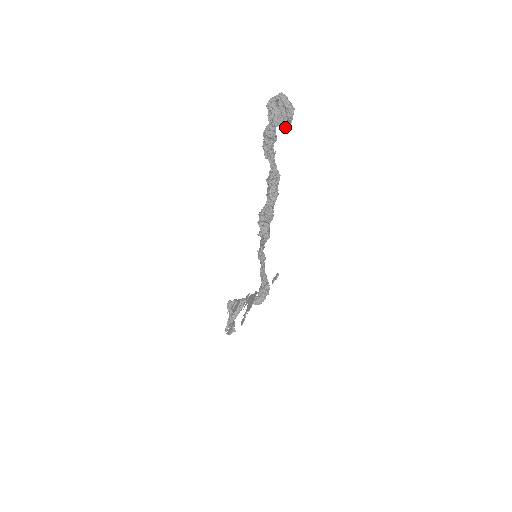
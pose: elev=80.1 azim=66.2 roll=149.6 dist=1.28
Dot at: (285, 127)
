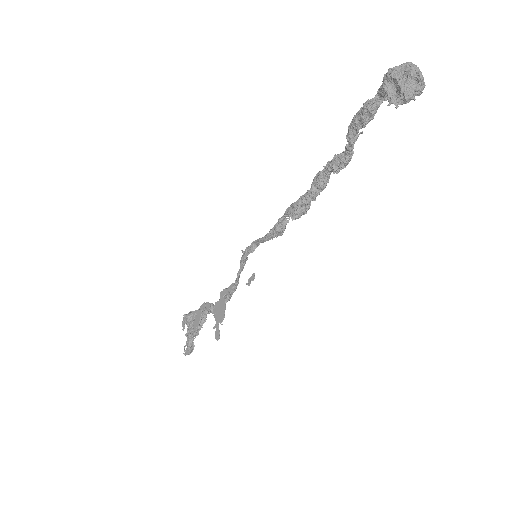
Dot at: (408, 102)
